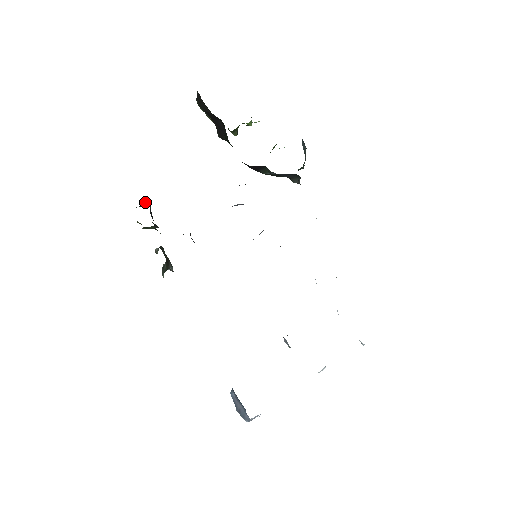
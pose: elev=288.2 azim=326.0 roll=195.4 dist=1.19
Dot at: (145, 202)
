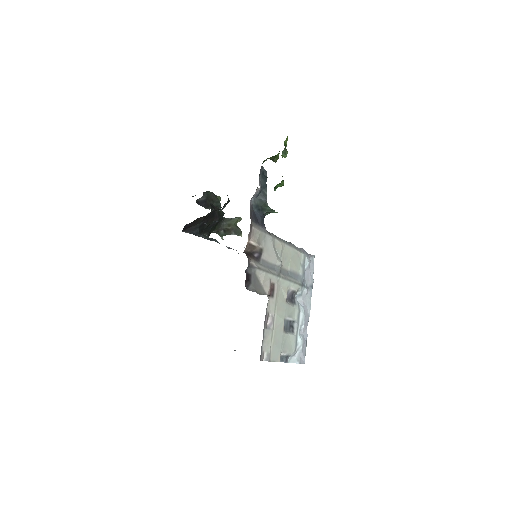
Dot at: occluded
